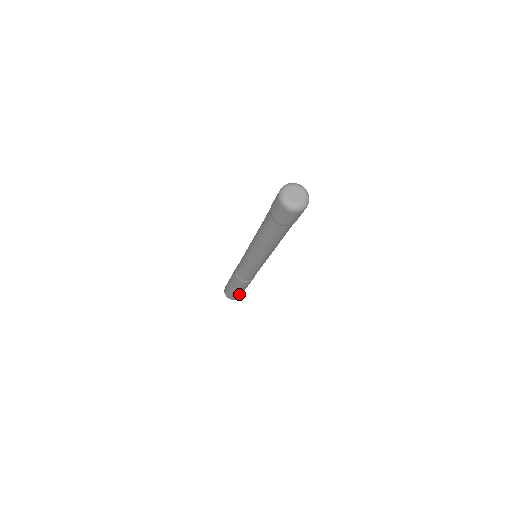
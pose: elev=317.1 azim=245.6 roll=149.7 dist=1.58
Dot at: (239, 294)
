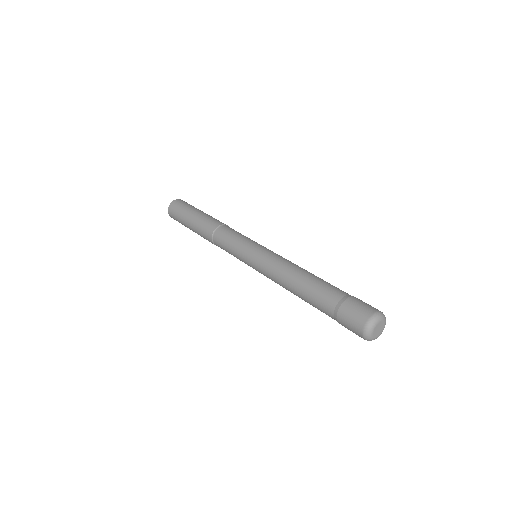
Dot at: occluded
